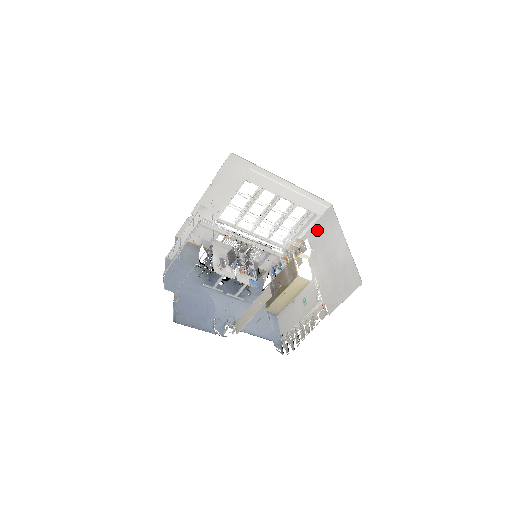
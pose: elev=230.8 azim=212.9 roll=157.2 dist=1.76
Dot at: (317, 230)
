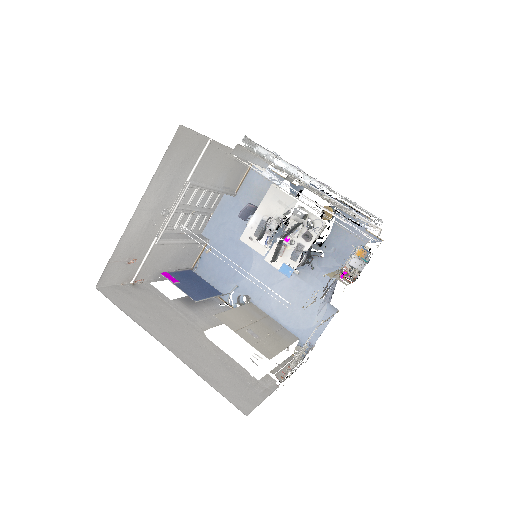
Dot at: occluded
